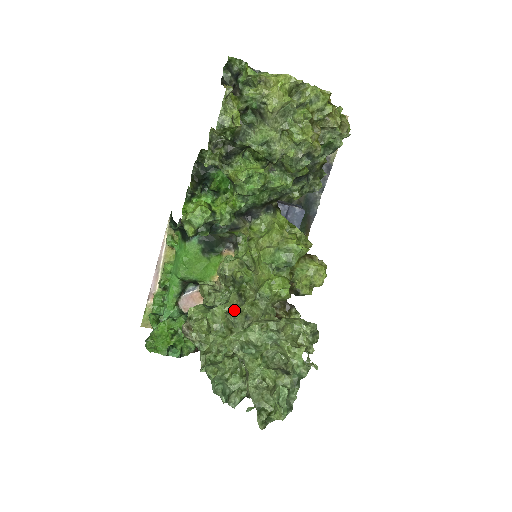
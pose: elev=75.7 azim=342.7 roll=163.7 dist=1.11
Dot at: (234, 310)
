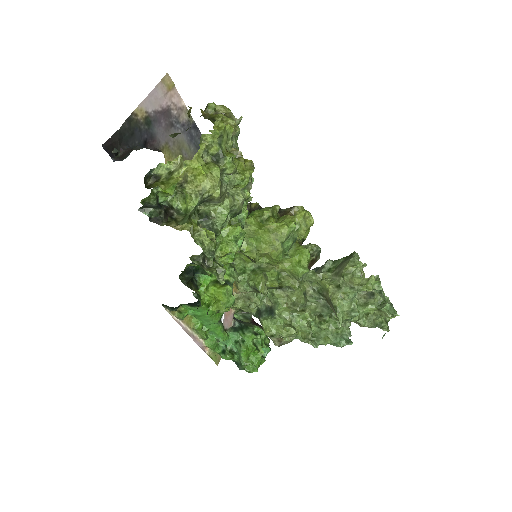
Dot at: (292, 301)
